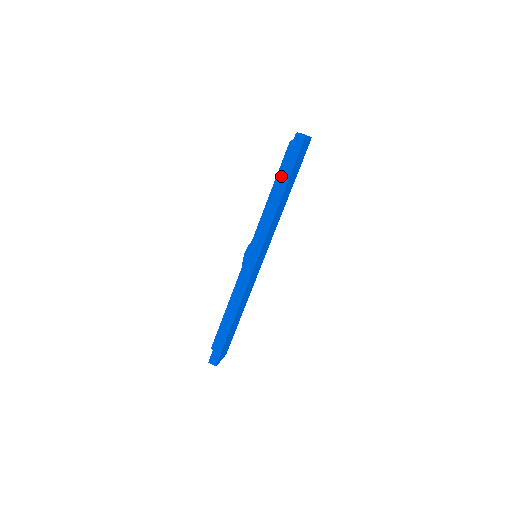
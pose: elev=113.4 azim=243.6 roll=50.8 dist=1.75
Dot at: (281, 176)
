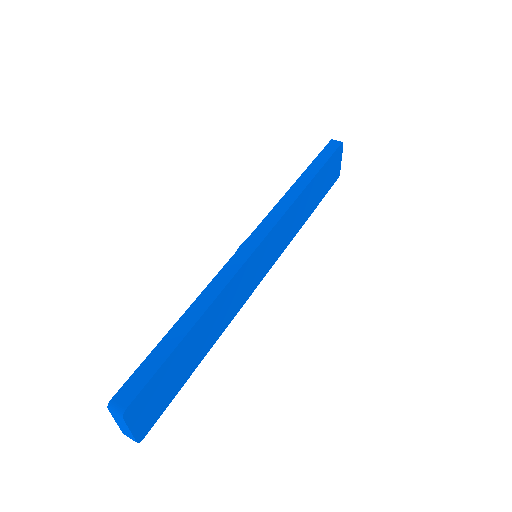
Dot at: (312, 165)
